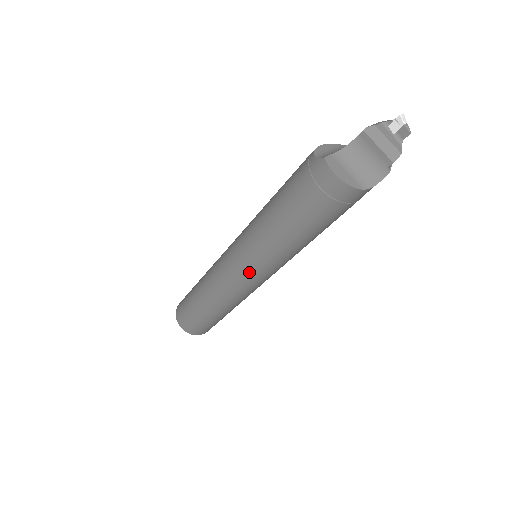
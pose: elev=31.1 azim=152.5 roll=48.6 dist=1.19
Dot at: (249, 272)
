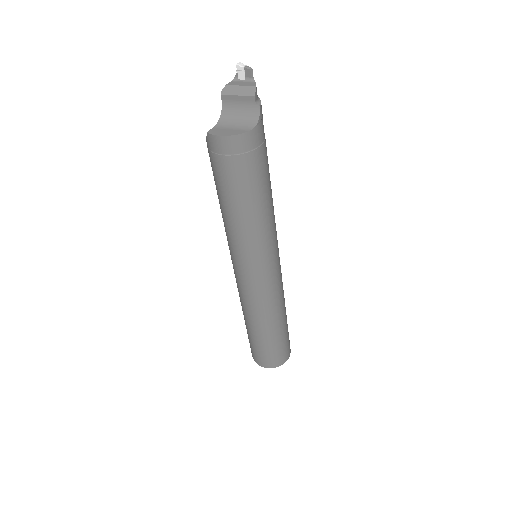
Dot at: (252, 269)
